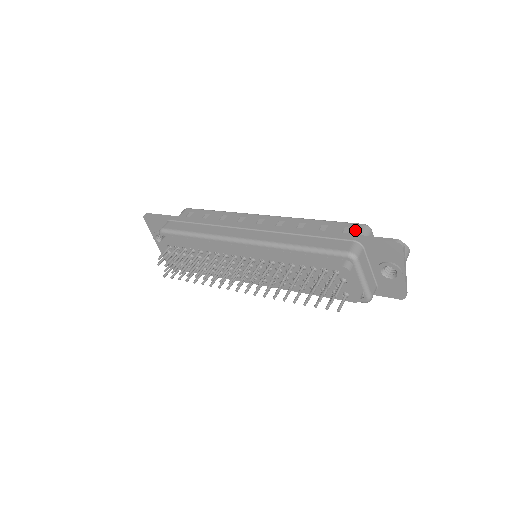
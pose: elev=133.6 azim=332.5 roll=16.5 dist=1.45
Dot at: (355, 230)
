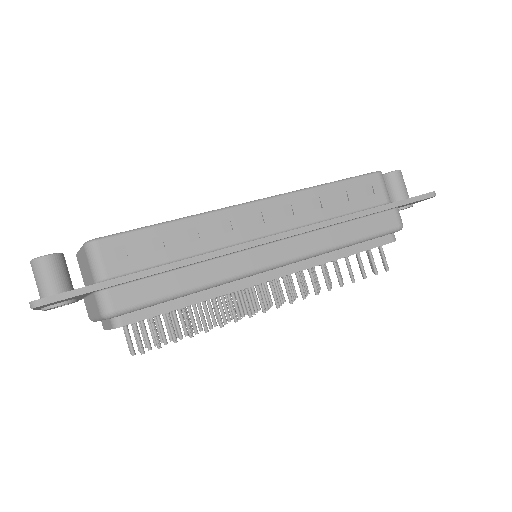
Dot at: (378, 187)
